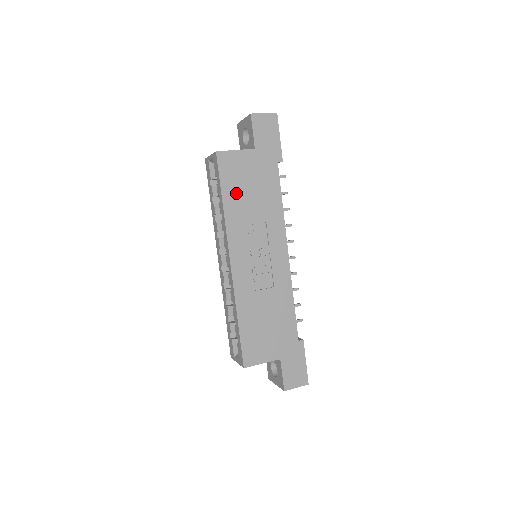
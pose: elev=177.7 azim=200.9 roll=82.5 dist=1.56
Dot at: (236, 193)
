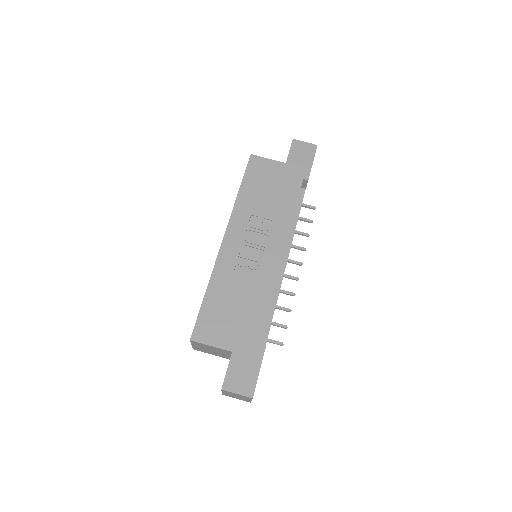
Dot at: (254, 188)
